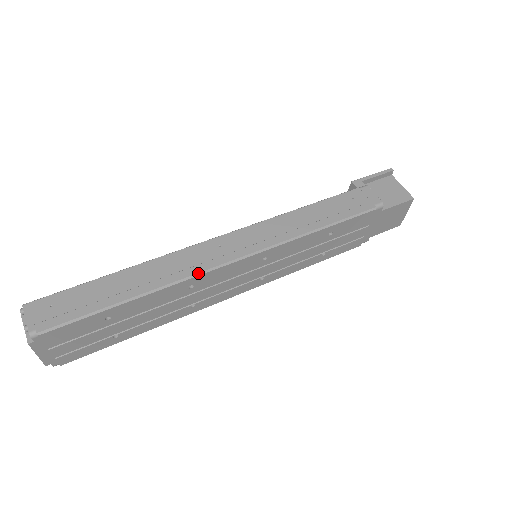
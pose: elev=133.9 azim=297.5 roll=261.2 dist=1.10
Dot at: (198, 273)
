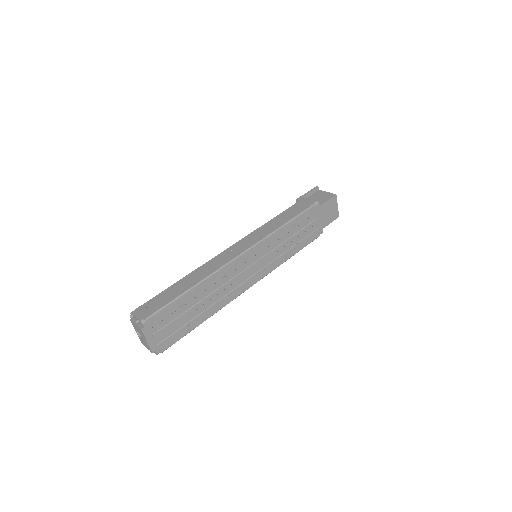
Dot at: (224, 265)
